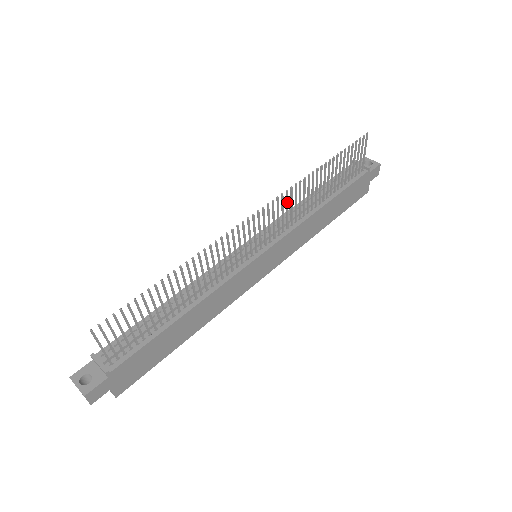
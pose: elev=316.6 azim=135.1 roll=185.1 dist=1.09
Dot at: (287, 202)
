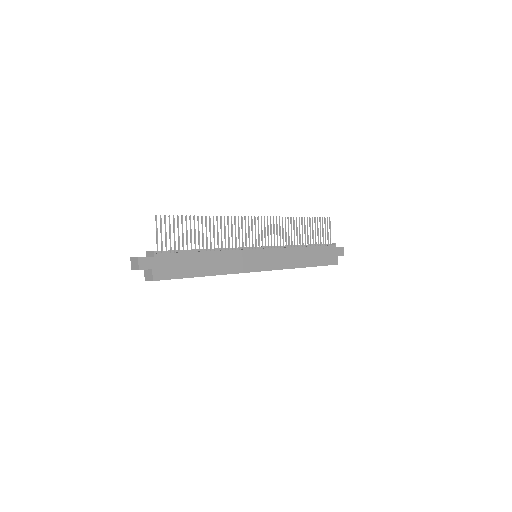
Dot at: (277, 226)
